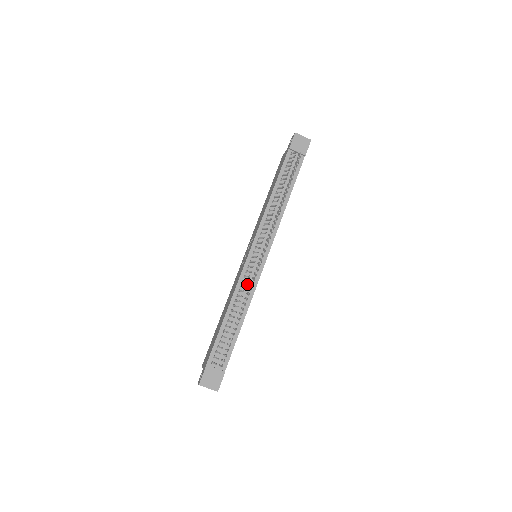
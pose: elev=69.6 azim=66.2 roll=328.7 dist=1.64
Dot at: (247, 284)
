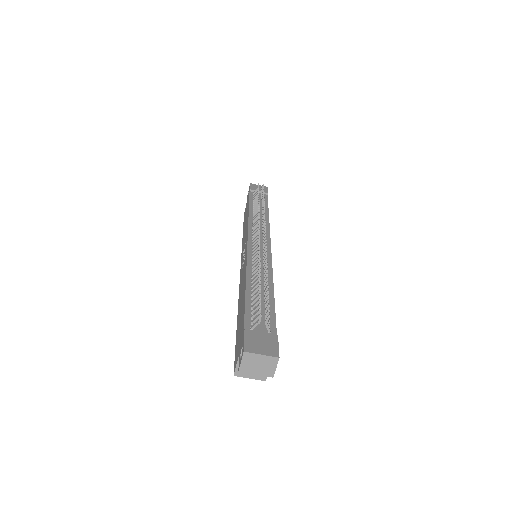
Dot at: occluded
